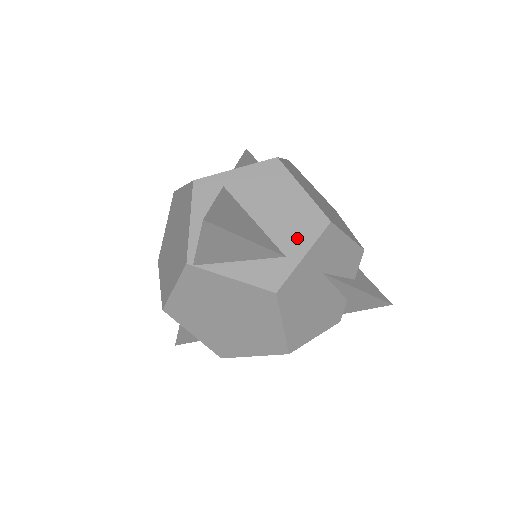
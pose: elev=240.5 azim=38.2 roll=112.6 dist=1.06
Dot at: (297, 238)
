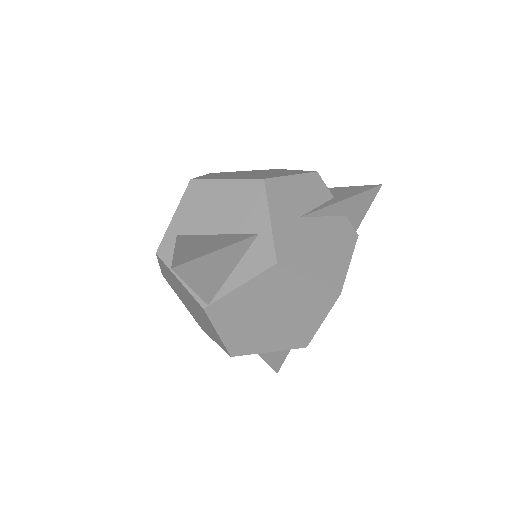
Dot at: (254, 214)
